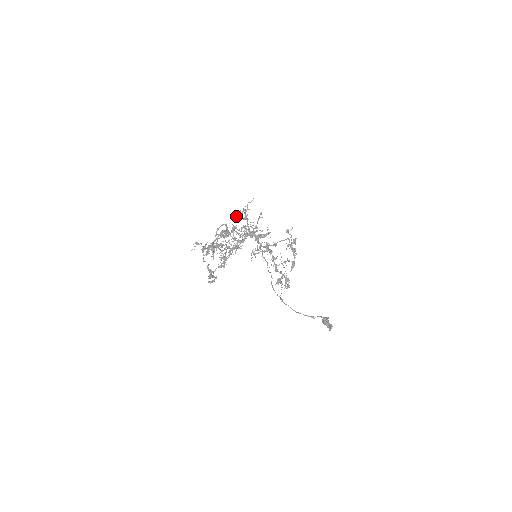
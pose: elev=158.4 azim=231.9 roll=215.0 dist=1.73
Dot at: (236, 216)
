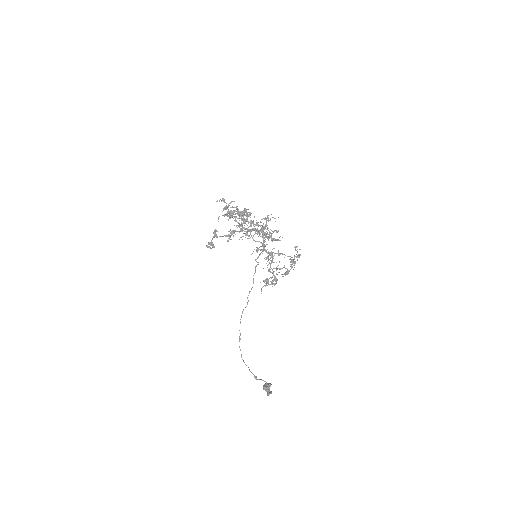
Dot at: occluded
